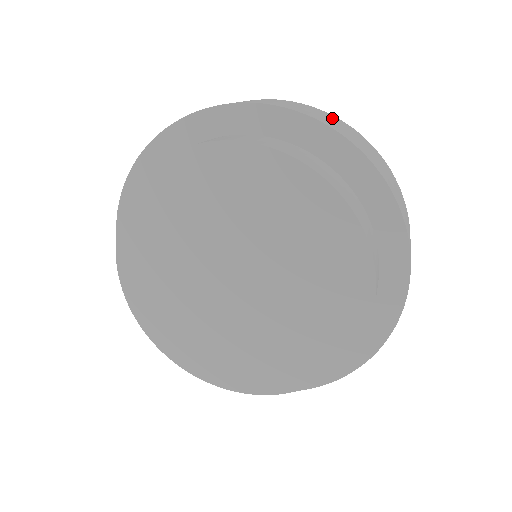
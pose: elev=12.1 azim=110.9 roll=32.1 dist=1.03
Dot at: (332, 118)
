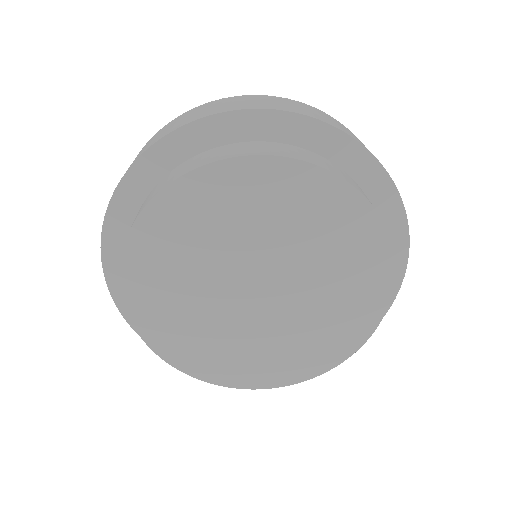
Dot at: occluded
